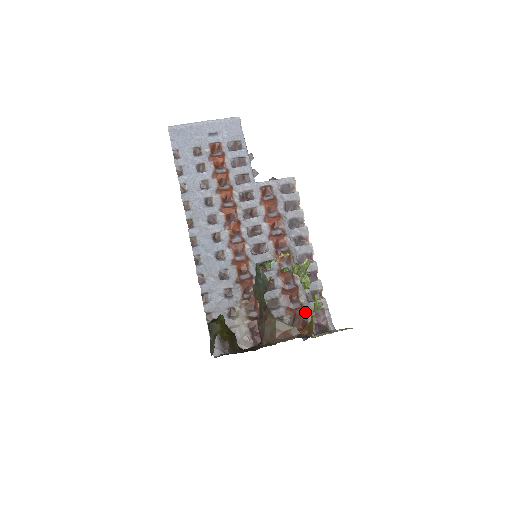
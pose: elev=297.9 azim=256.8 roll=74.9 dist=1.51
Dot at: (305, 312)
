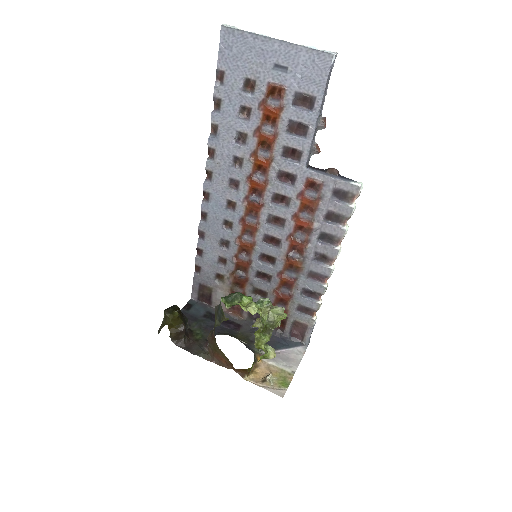
Dot at: (287, 317)
